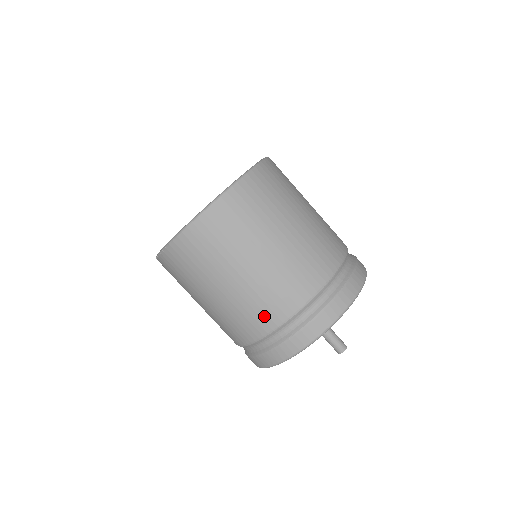
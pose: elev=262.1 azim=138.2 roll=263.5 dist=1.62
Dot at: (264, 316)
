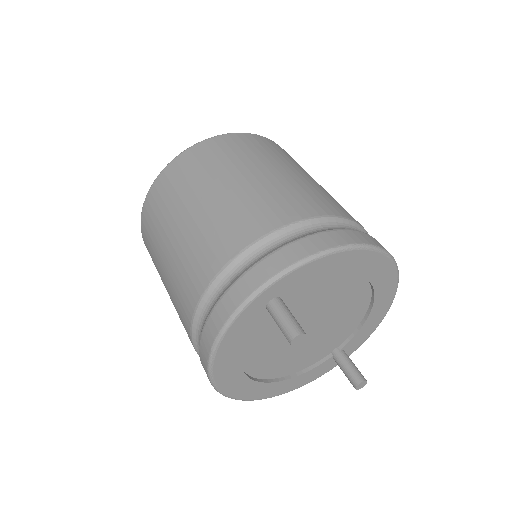
Dot at: (194, 278)
